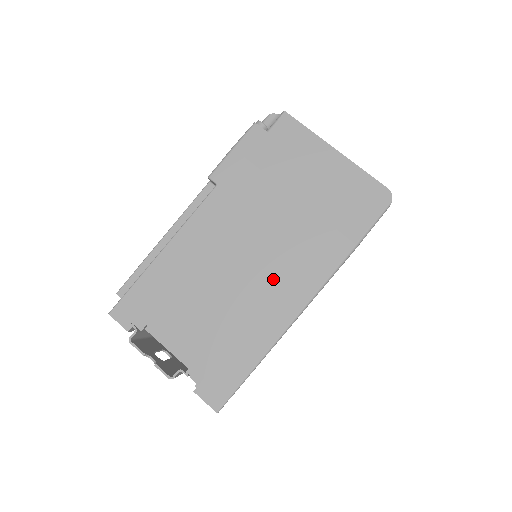
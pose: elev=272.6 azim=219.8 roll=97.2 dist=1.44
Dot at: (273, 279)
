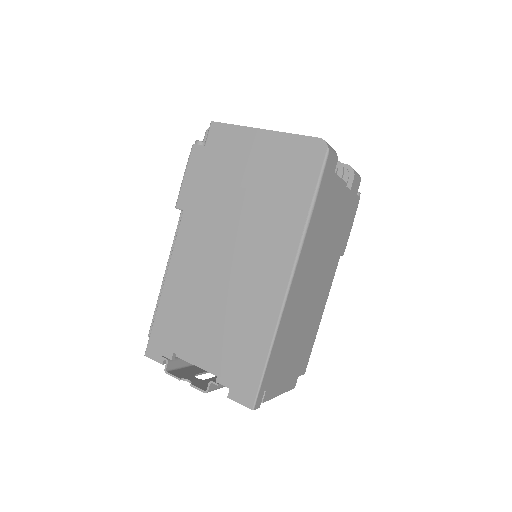
Dot at: (254, 269)
